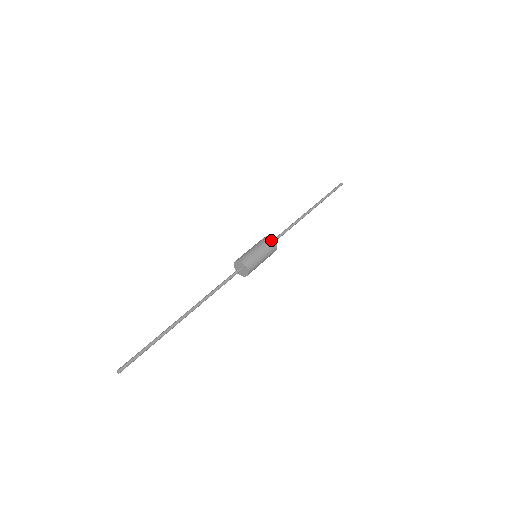
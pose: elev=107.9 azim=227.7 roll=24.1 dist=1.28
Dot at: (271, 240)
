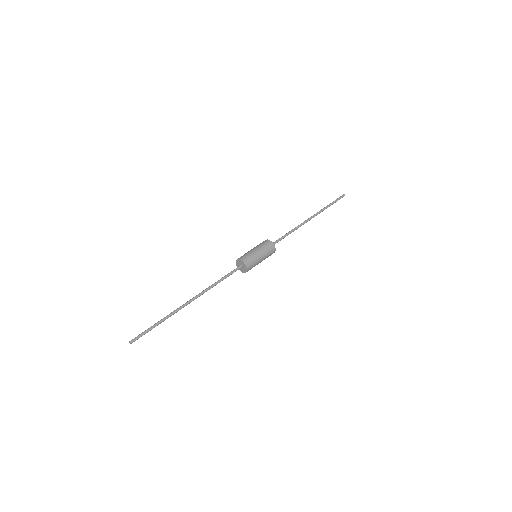
Dot at: (273, 246)
